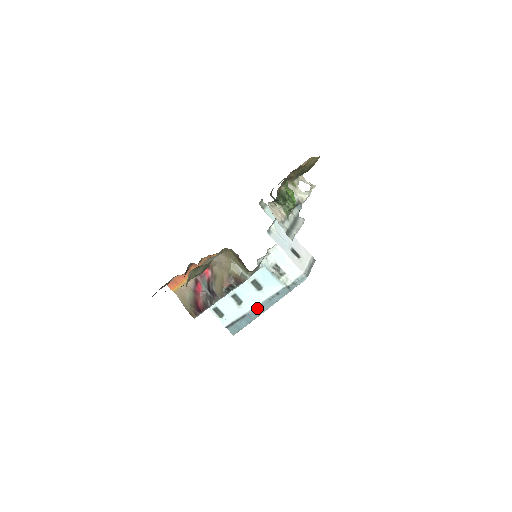
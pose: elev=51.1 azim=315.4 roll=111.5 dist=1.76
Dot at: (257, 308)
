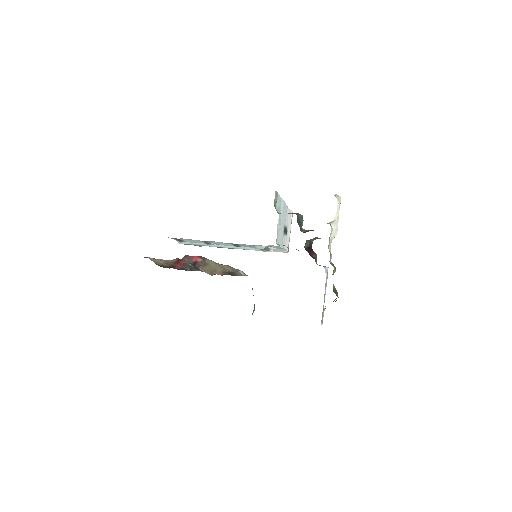
Dot at: (224, 247)
